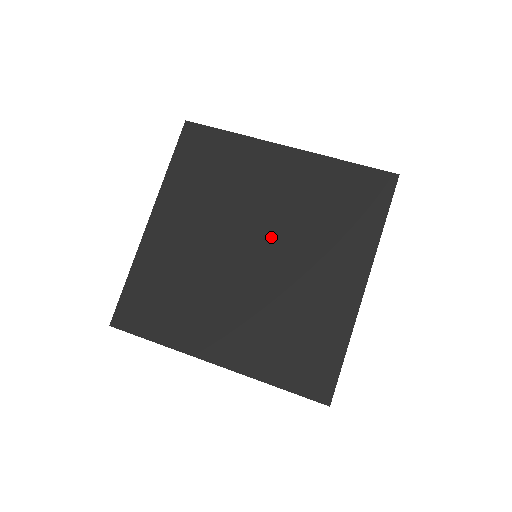
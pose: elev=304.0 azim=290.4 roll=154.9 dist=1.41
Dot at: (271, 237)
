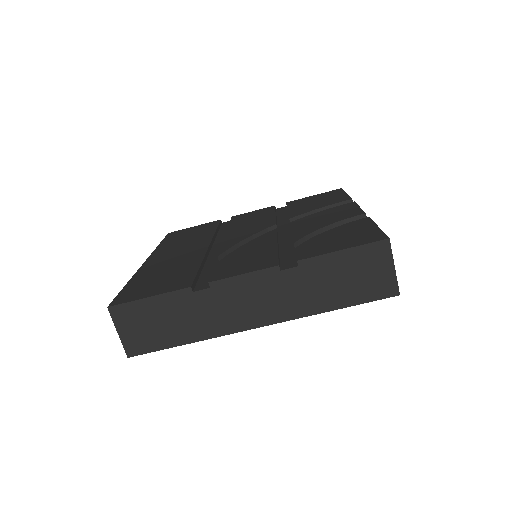
Dot at: occluded
